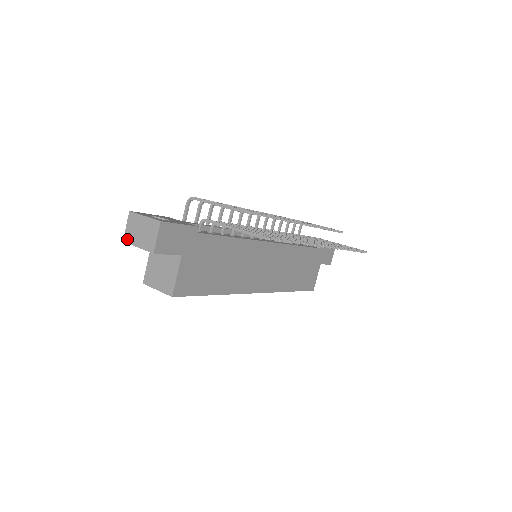
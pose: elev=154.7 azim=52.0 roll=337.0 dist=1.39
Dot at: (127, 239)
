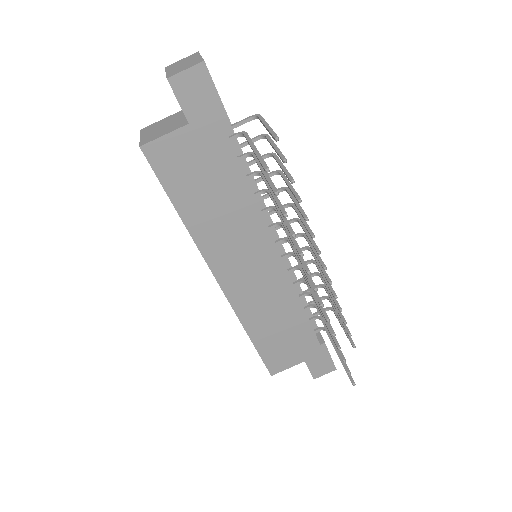
Dot at: (169, 66)
